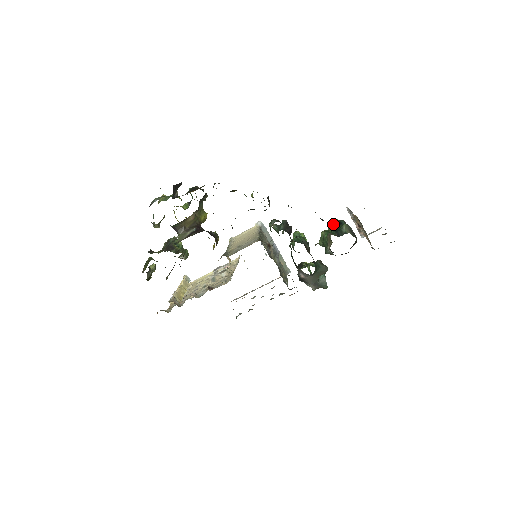
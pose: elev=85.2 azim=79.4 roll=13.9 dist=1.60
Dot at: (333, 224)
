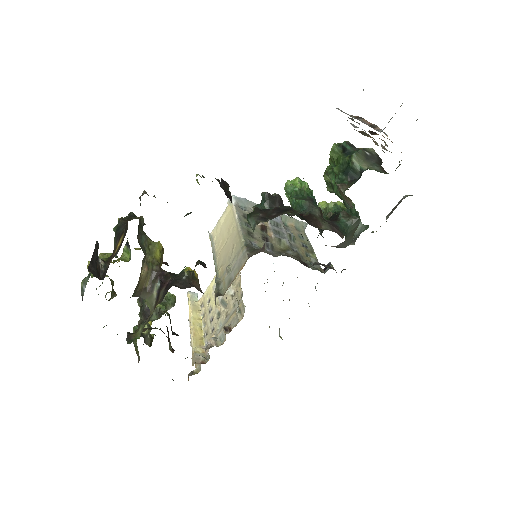
Dot at: (333, 156)
